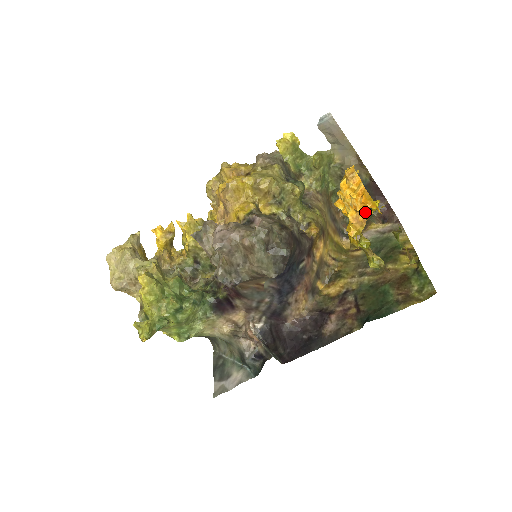
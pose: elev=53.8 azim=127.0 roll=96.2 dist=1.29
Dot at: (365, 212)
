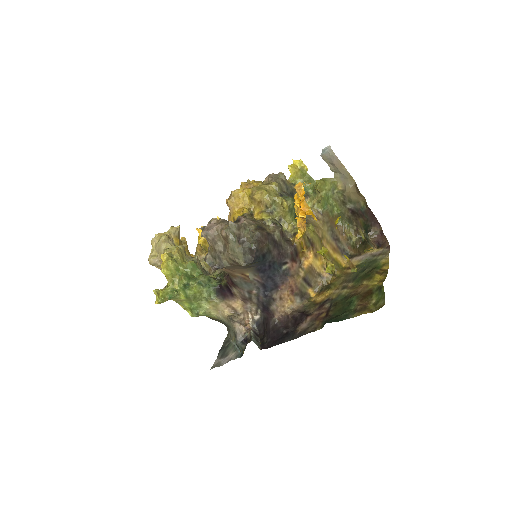
Dot at: (305, 218)
